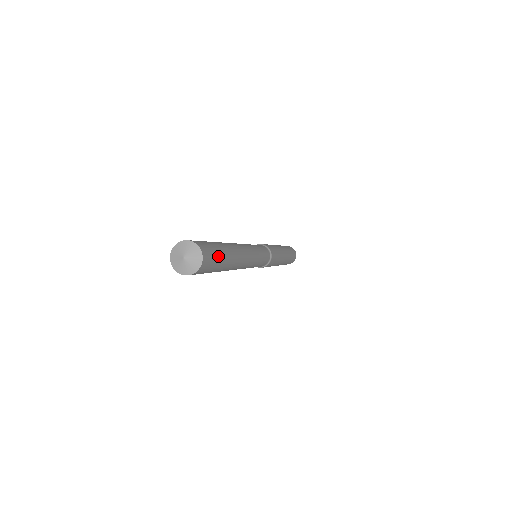
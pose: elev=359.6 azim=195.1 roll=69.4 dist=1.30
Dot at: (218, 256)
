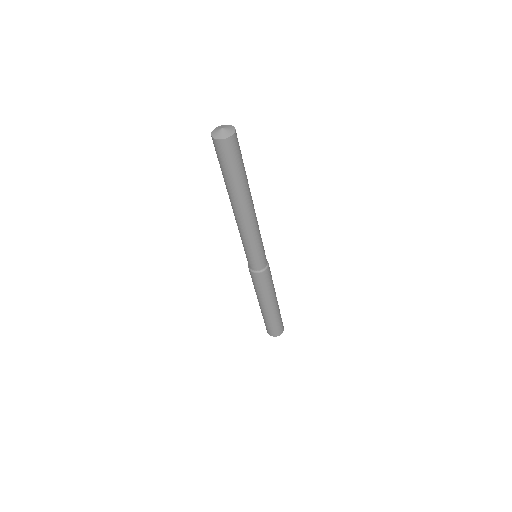
Dot at: (240, 161)
